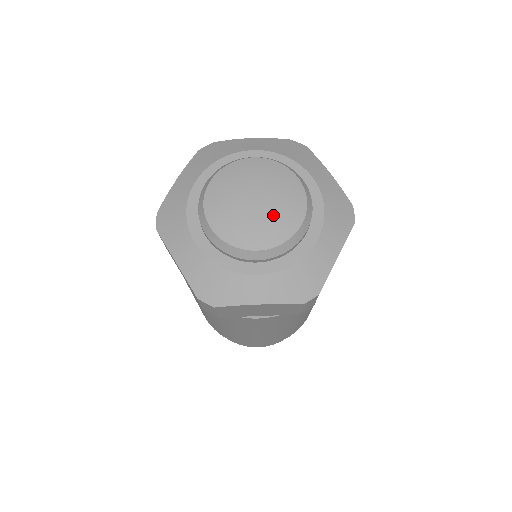
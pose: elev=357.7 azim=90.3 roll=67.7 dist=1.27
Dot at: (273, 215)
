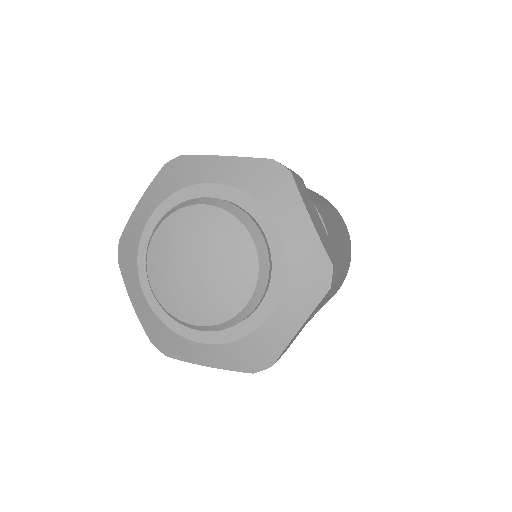
Dot at: (214, 289)
